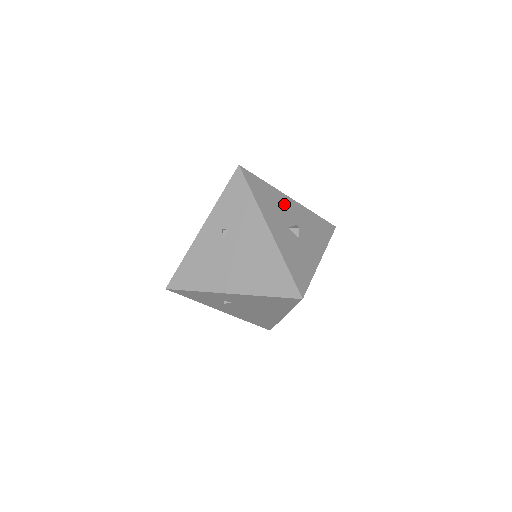
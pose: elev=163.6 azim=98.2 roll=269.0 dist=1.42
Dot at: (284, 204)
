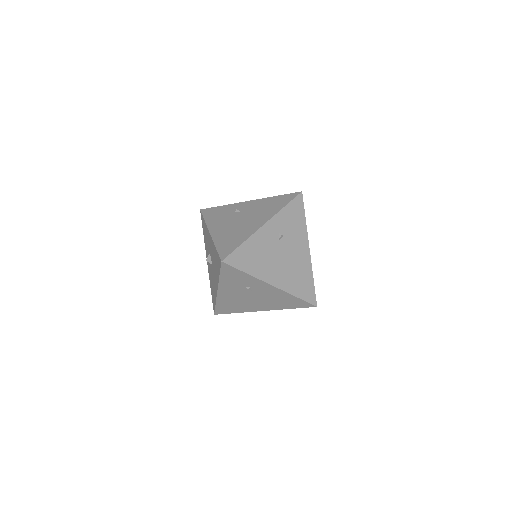
Dot at: occluded
